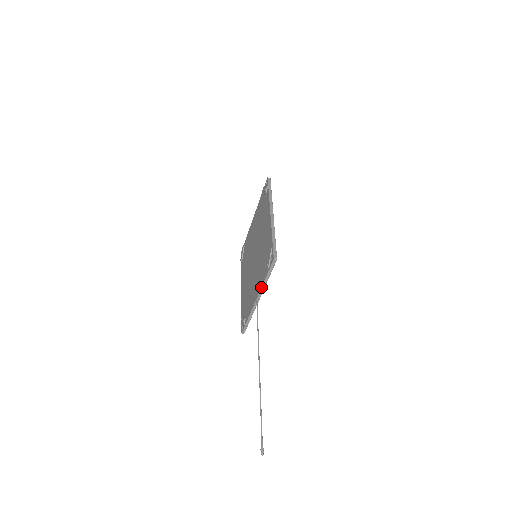
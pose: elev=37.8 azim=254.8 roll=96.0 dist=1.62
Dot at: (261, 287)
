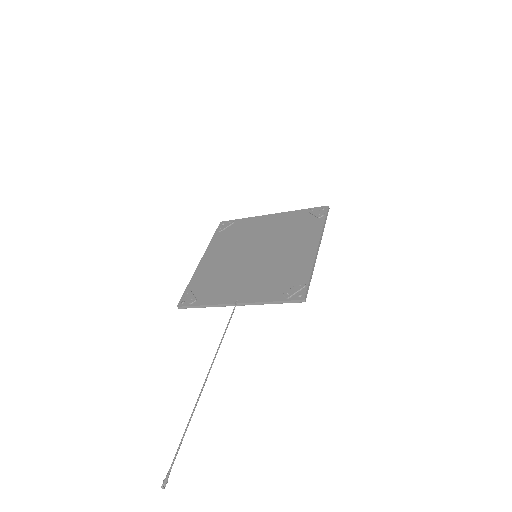
Dot at: (257, 302)
